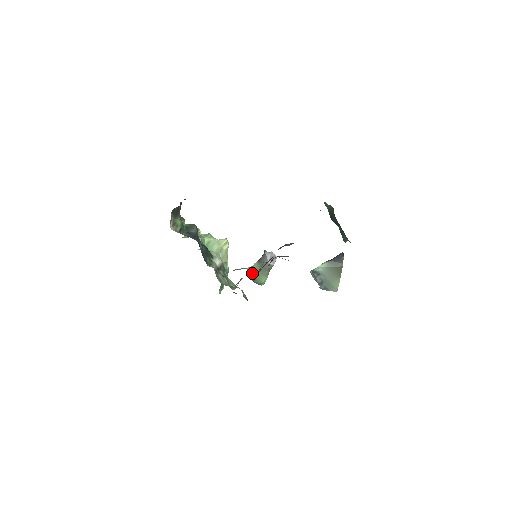
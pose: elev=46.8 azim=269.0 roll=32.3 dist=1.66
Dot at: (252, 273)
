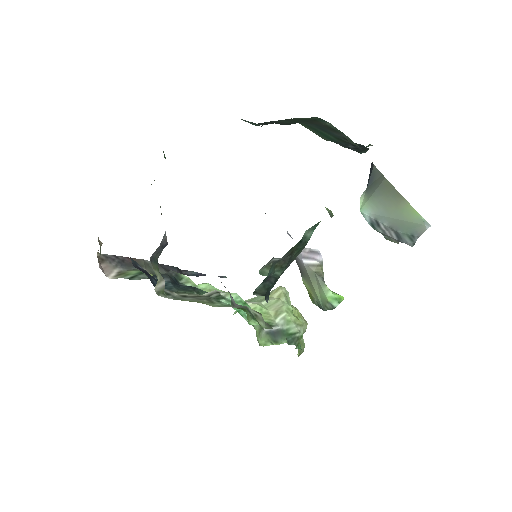
Dot at: (313, 299)
